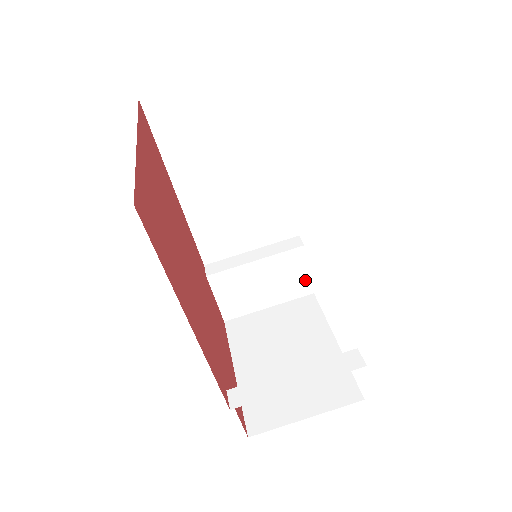
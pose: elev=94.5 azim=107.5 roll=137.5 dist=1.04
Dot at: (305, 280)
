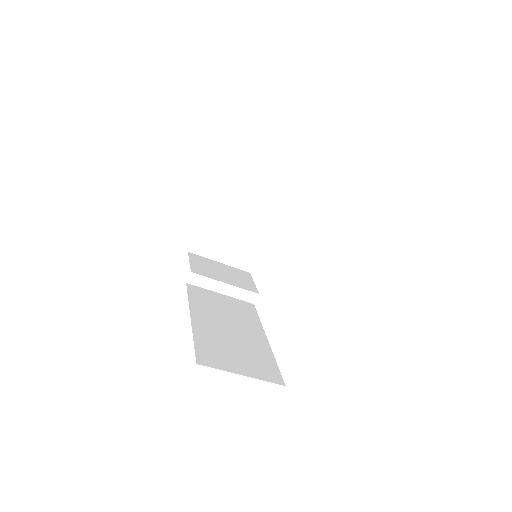
Dot at: occluded
